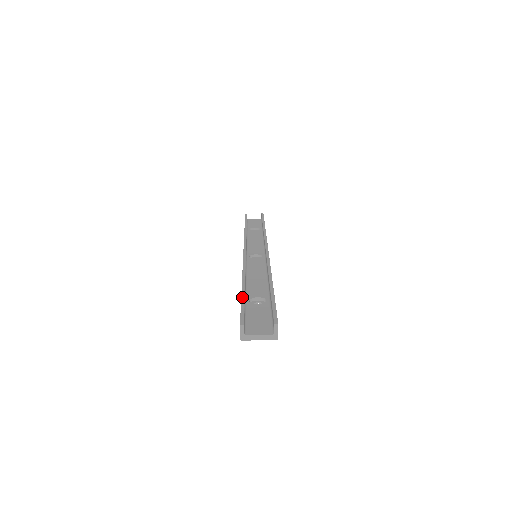
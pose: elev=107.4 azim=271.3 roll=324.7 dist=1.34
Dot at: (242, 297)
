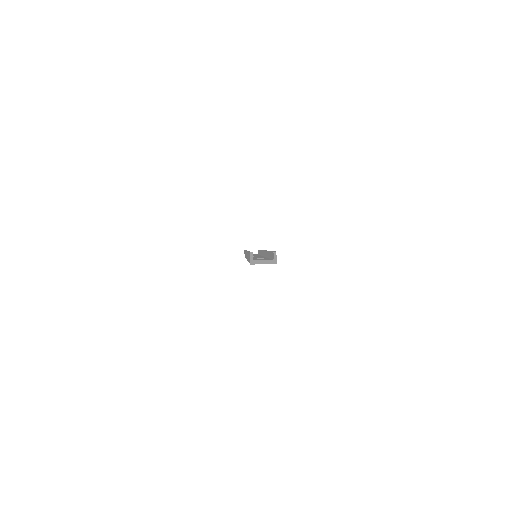
Dot at: occluded
